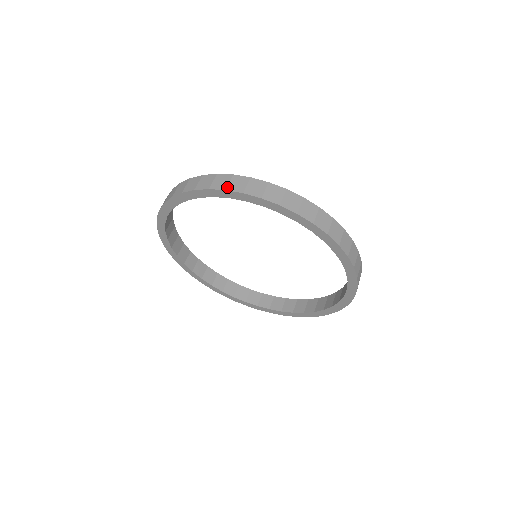
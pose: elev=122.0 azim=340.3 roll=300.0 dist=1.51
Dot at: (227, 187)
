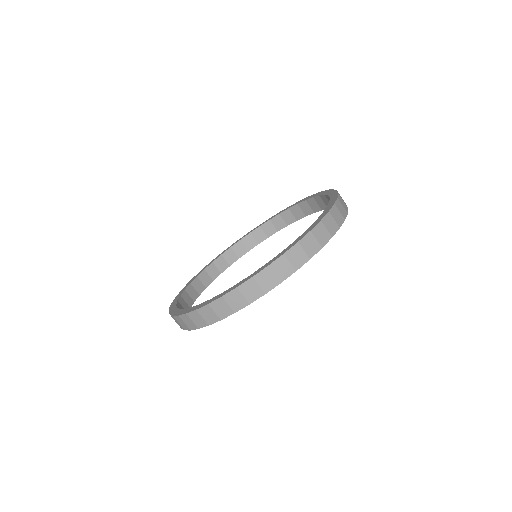
Dot at: (294, 268)
